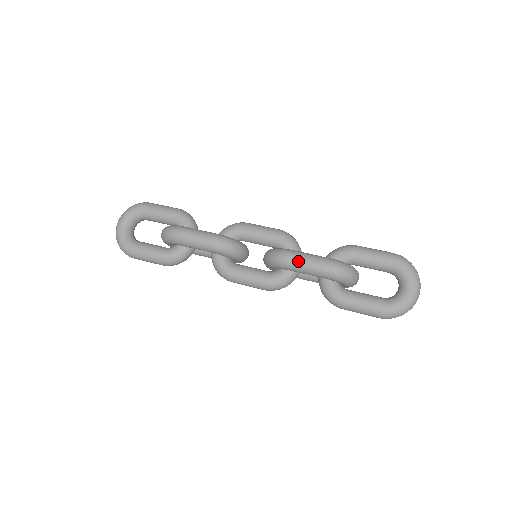
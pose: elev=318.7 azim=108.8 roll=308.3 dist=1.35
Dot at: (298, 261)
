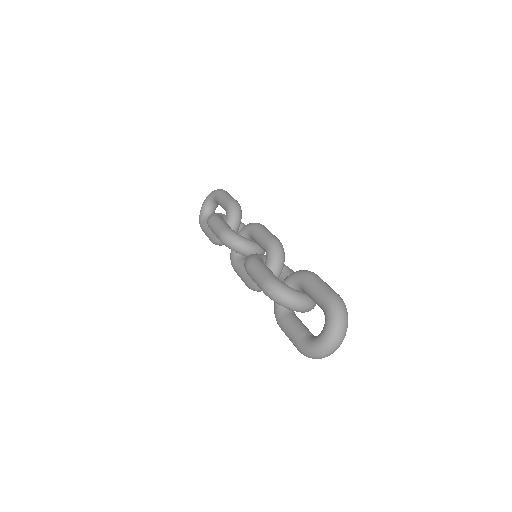
Dot at: (251, 271)
